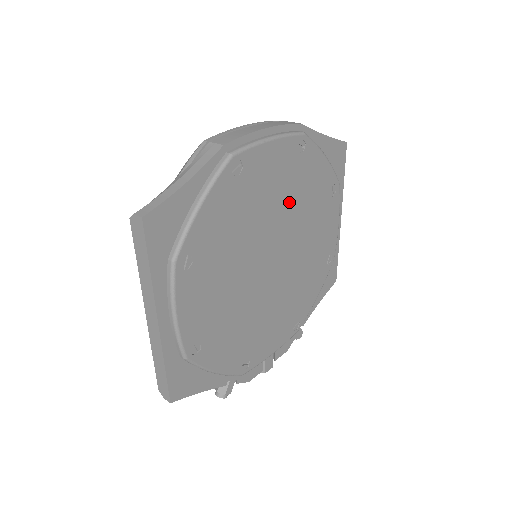
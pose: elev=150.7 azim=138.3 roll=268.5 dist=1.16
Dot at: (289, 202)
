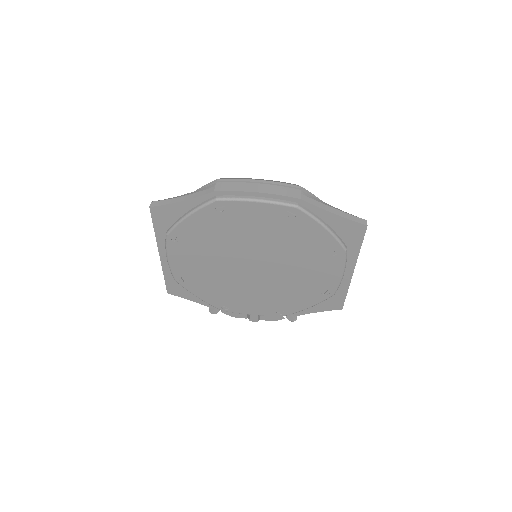
Dot at: (275, 241)
